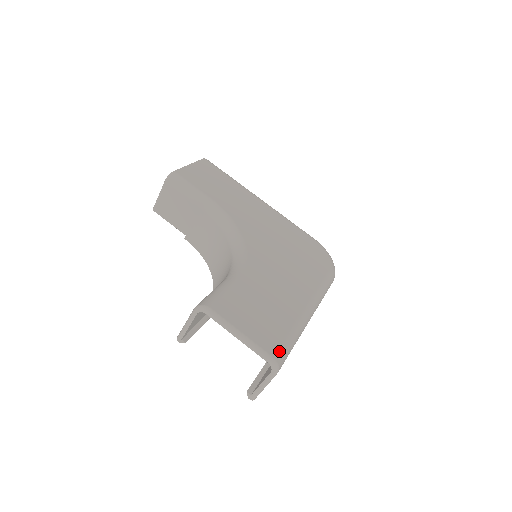
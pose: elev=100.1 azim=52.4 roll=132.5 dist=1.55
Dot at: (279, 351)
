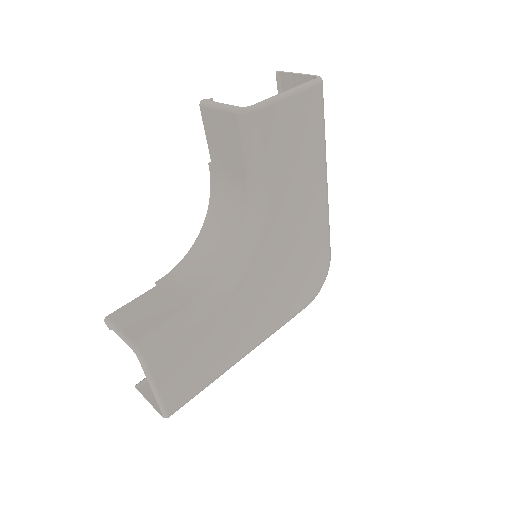
Dot at: (179, 407)
